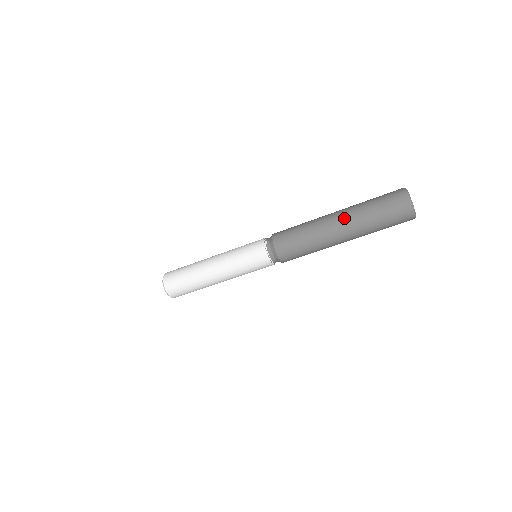
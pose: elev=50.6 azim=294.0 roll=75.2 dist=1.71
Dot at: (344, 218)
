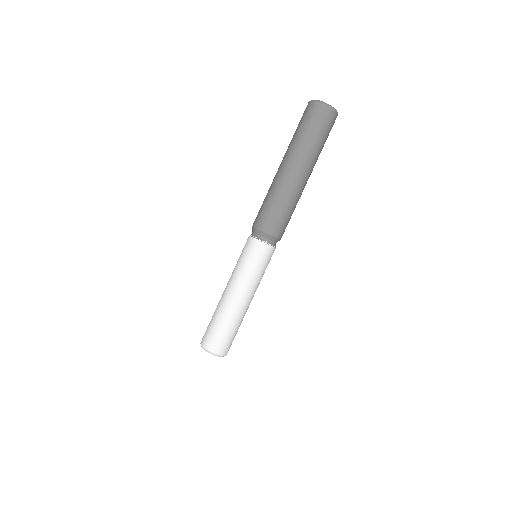
Dot at: (294, 161)
